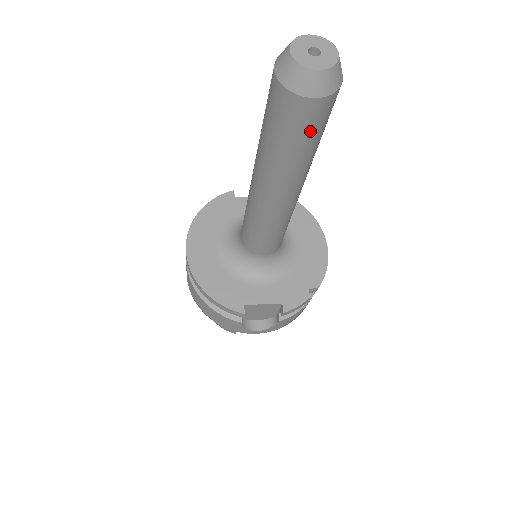
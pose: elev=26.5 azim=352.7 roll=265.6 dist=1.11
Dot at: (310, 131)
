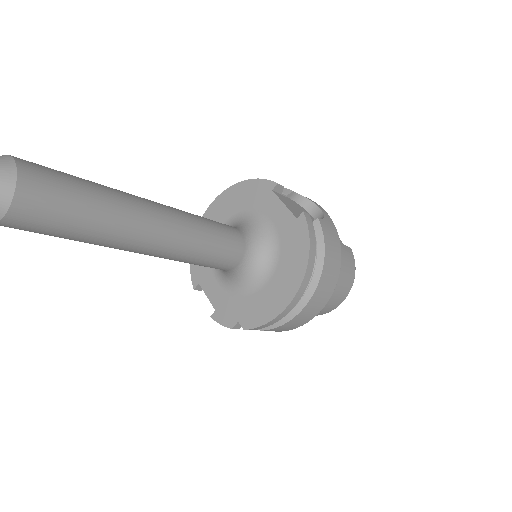
Dot at: occluded
